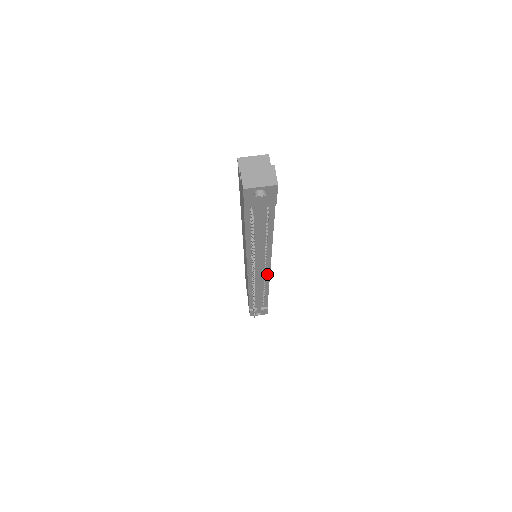
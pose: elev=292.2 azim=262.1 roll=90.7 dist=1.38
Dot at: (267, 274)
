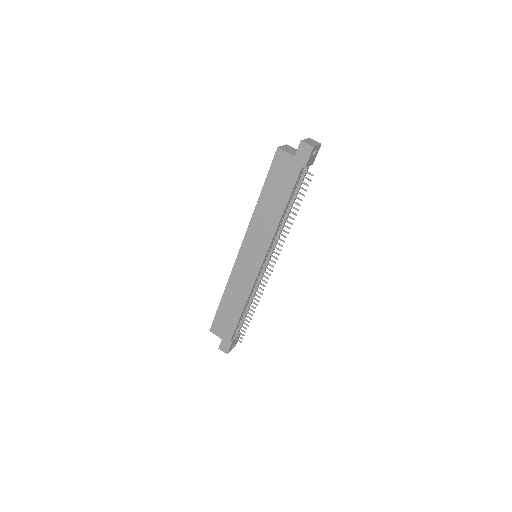
Dot at: occluded
